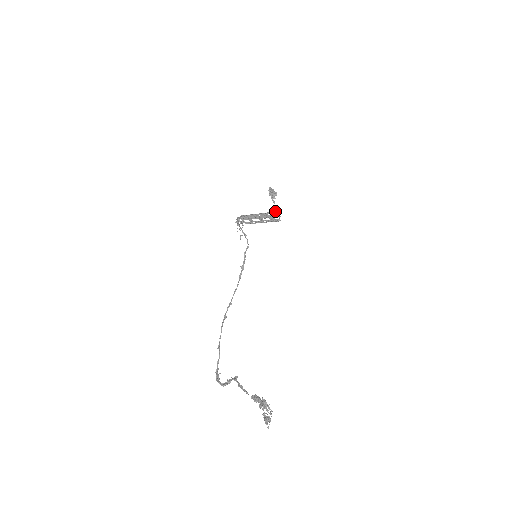
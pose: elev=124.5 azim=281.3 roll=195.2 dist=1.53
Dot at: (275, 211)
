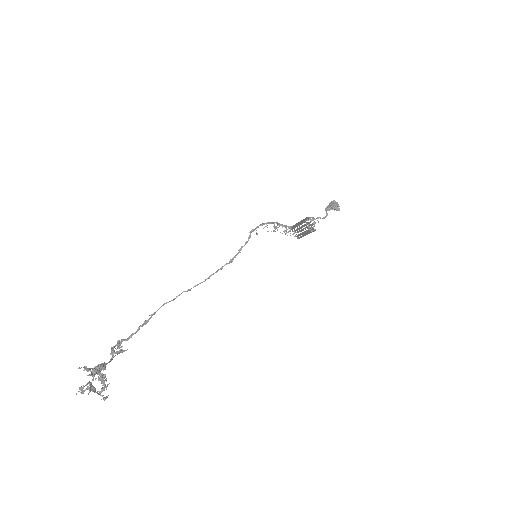
Dot at: (310, 218)
